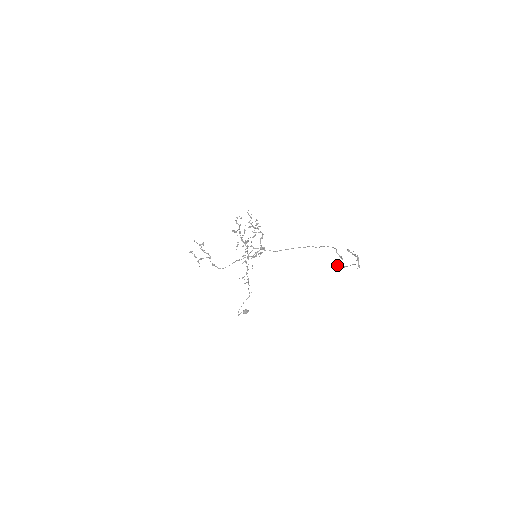
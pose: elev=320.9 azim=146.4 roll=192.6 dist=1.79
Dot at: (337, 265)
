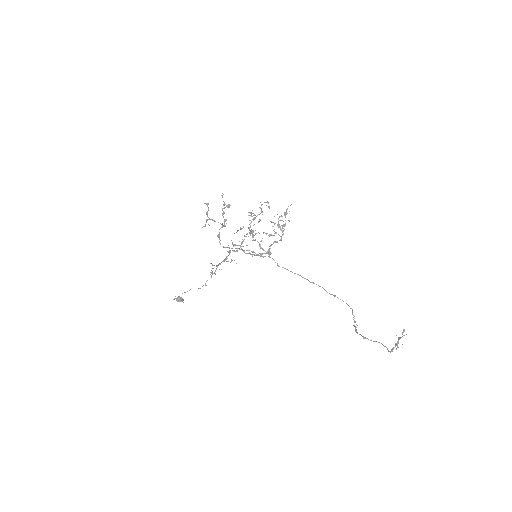
Dot at: (355, 330)
